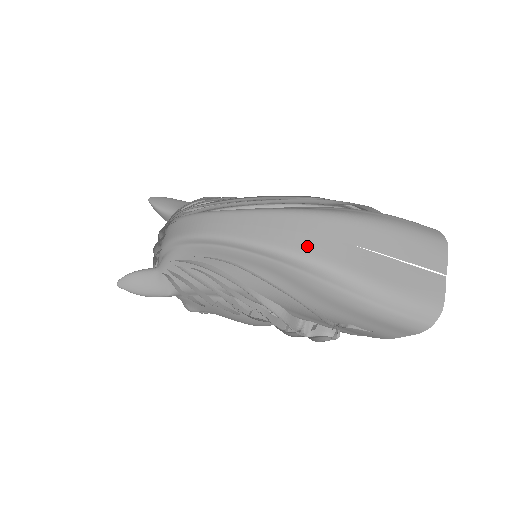
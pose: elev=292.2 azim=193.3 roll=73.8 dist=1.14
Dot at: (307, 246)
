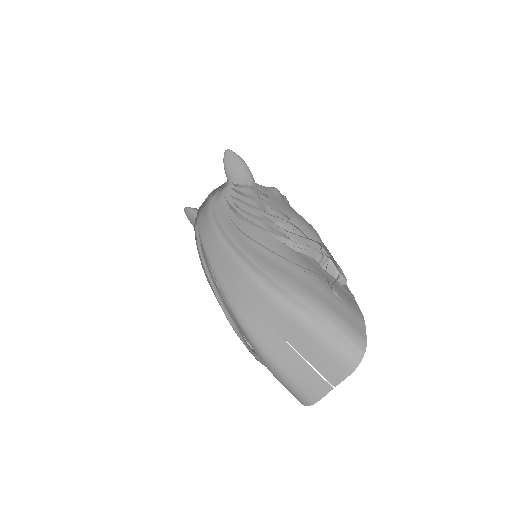
Dot at: (237, 302)
